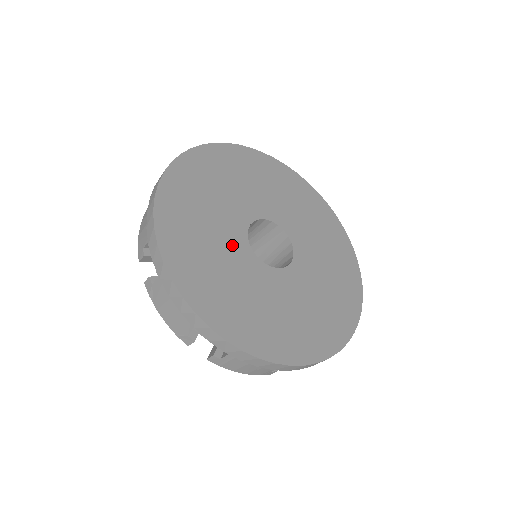
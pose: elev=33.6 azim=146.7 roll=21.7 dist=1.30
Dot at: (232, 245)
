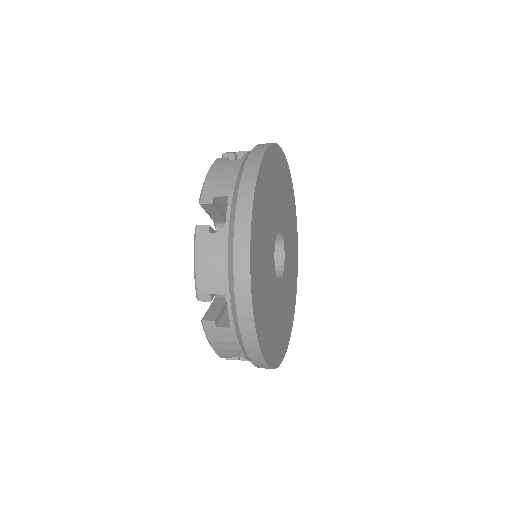
Dot at: (271, 278)
